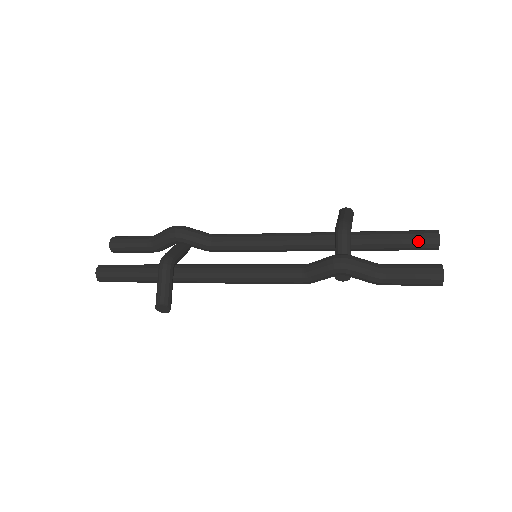
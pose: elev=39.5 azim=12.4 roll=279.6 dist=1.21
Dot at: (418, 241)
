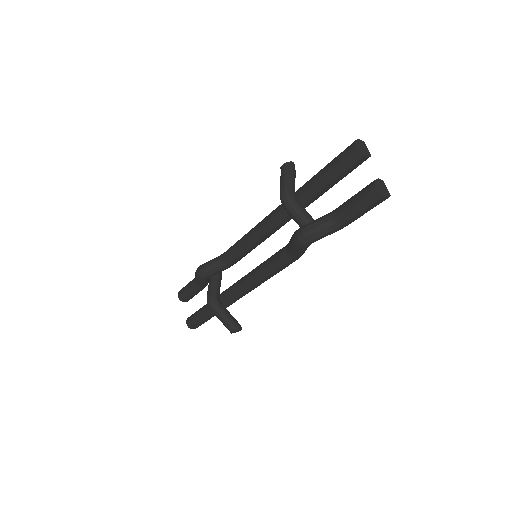
Dot at: (346, 167)
